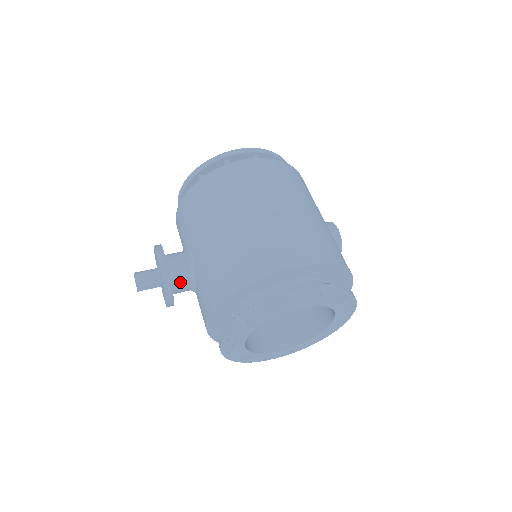
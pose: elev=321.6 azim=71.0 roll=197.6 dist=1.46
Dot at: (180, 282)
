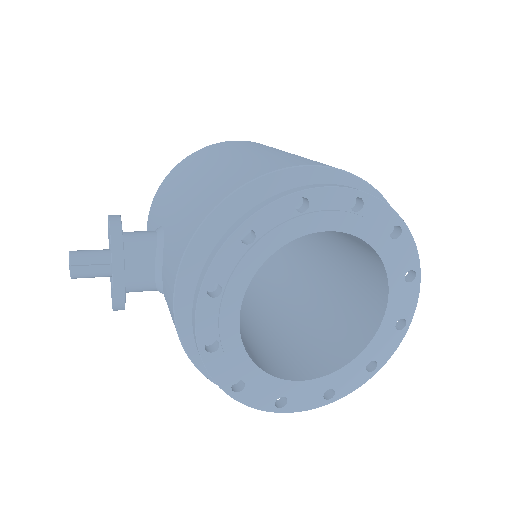
Dot at: (139, 256)
